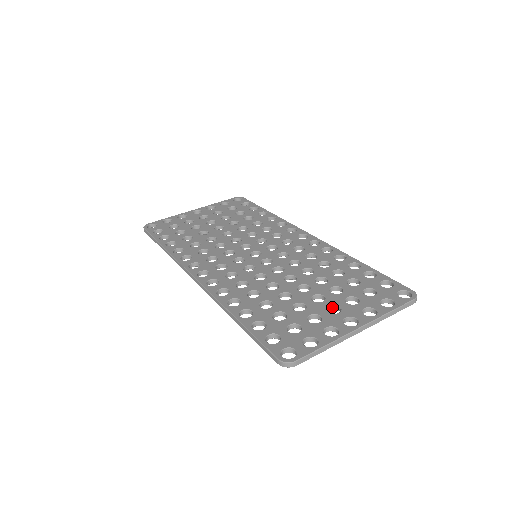
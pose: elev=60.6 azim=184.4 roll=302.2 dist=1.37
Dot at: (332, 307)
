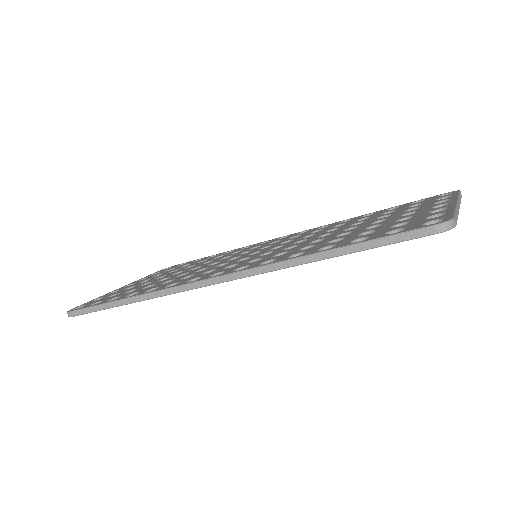
Dot at: occluded
